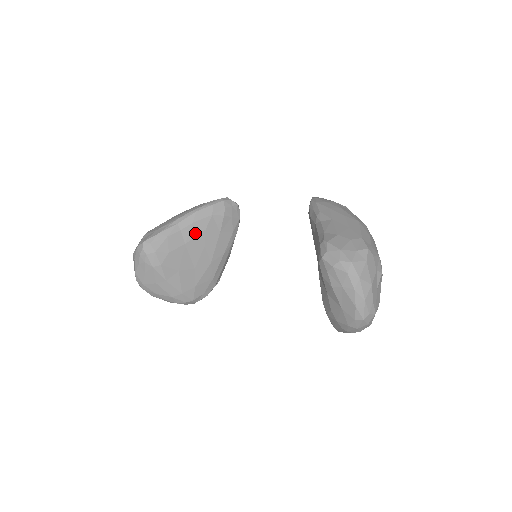
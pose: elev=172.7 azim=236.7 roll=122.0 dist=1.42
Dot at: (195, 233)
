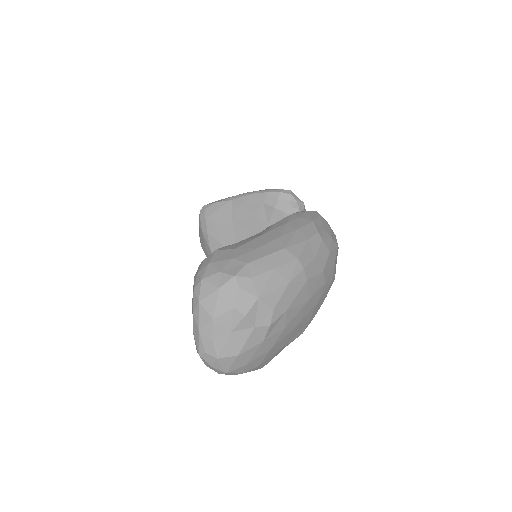
Dot at: (244, 215)
